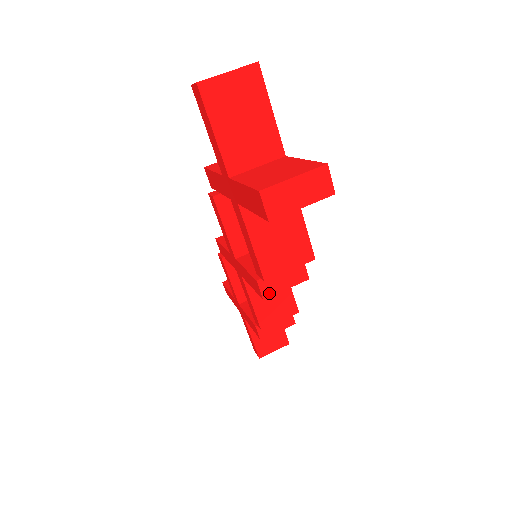
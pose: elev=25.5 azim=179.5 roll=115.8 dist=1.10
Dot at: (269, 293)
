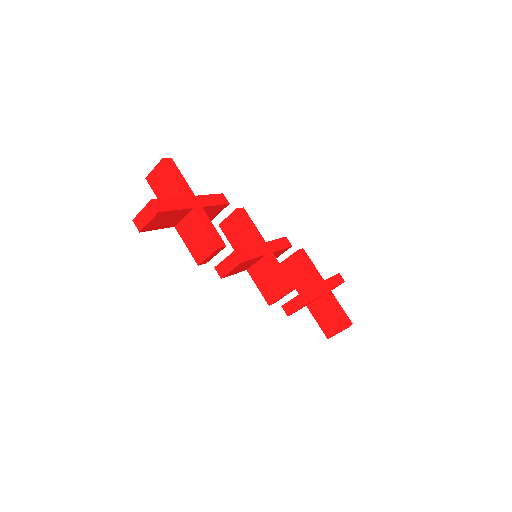
Dot at: (223, 274)
